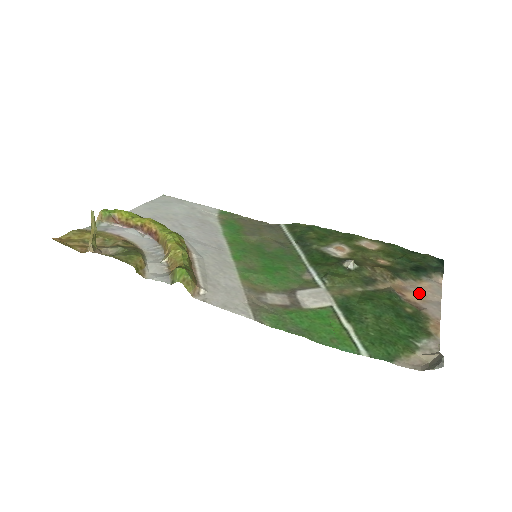
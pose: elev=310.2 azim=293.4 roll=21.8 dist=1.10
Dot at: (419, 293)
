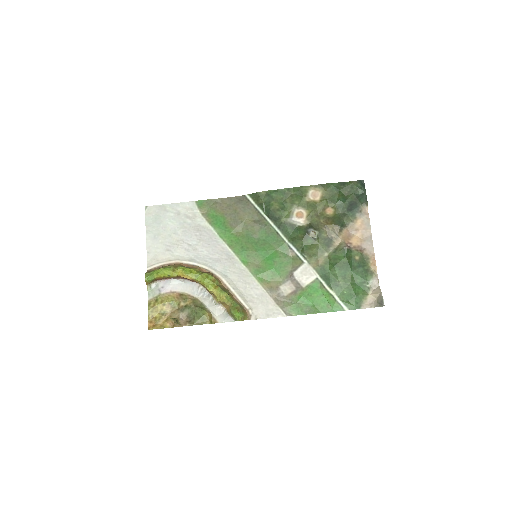
Dot at: (358, 234)
